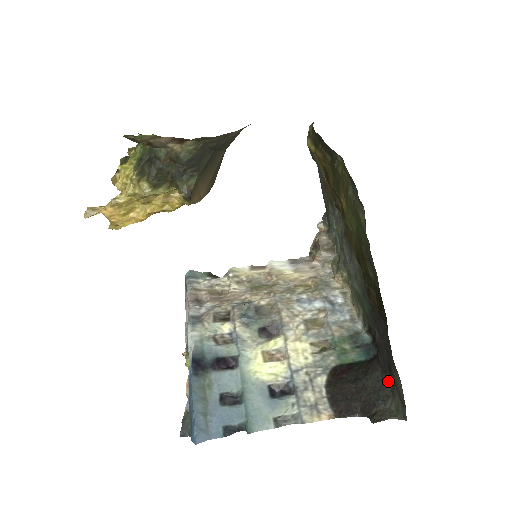
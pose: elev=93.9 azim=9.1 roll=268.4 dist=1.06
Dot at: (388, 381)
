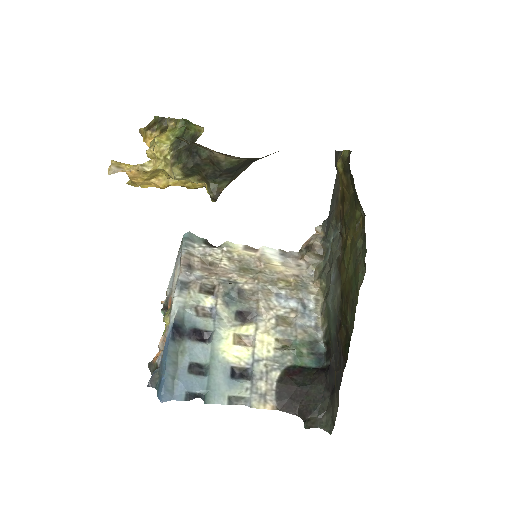
Dot at: (328, 398)
